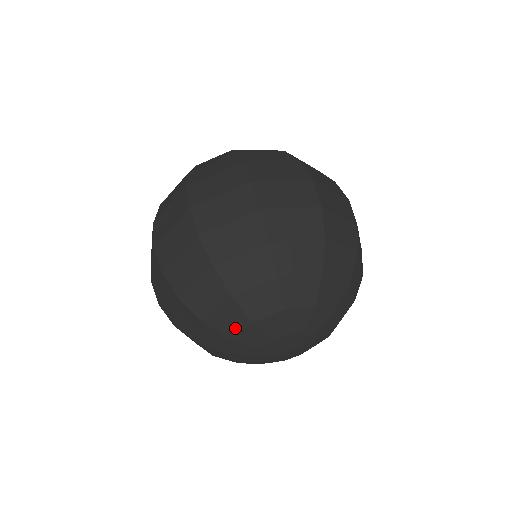
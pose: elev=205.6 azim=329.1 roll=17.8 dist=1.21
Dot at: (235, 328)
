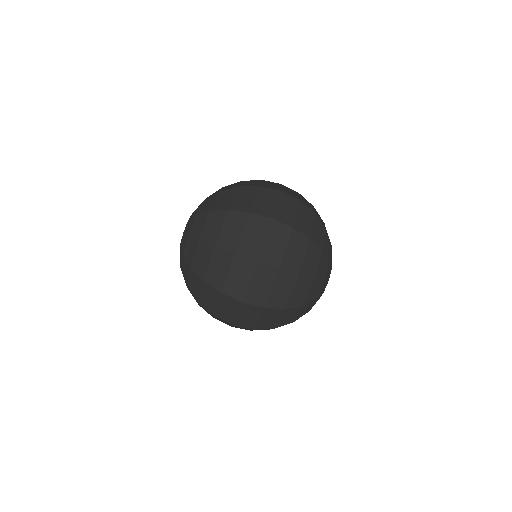
Dot at: (325, 272)
